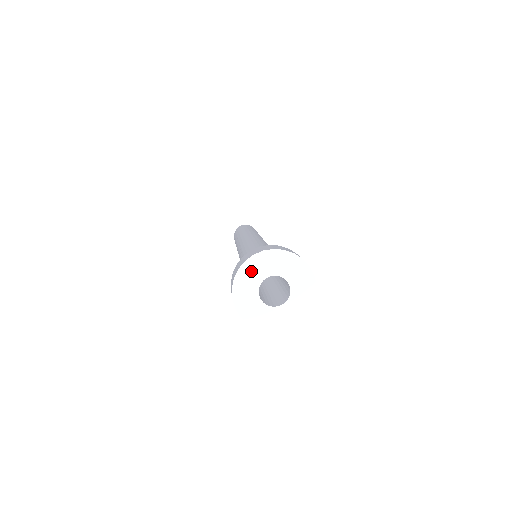
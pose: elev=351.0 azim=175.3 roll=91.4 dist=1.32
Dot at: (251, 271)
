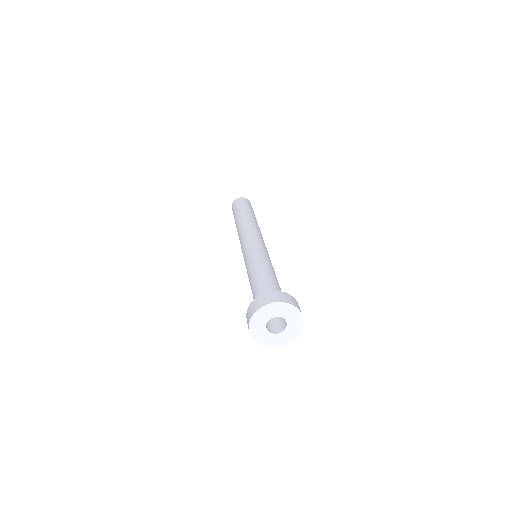
Dot at: (256, 324)
